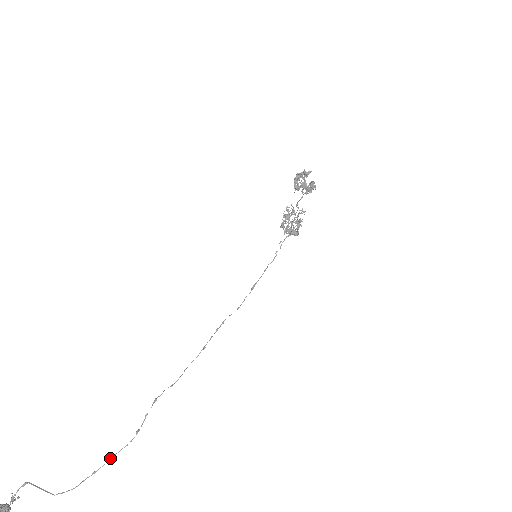
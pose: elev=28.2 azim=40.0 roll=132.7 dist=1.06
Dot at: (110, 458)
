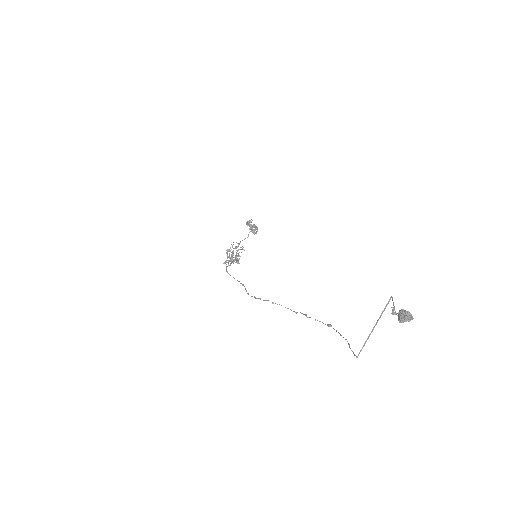
Dot at: occluded
